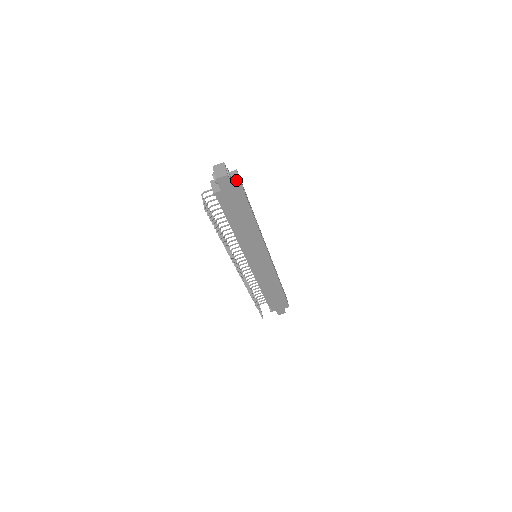
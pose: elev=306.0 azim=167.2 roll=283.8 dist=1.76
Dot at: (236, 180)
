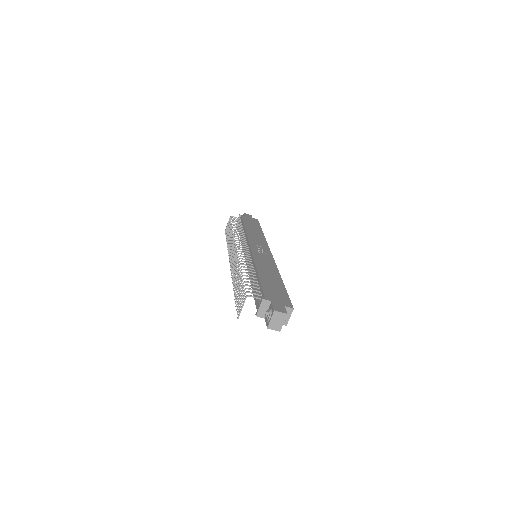
Dot at: (285, 321)
